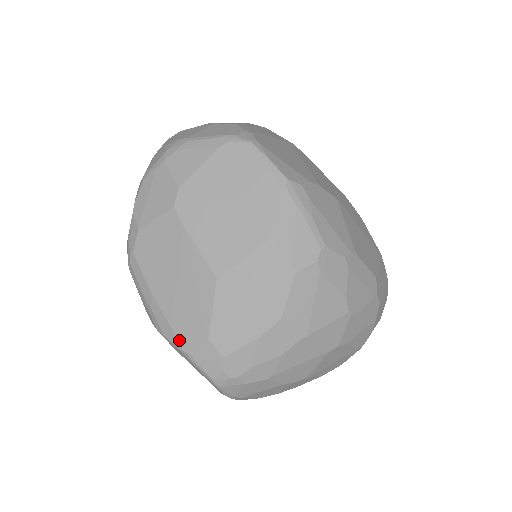
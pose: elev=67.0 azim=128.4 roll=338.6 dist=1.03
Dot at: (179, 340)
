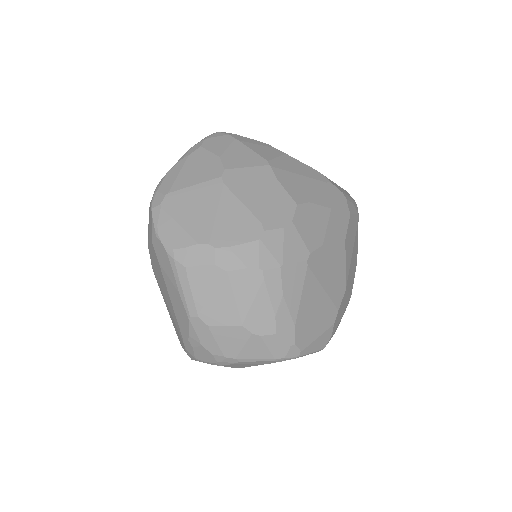
Dot at: occluded
